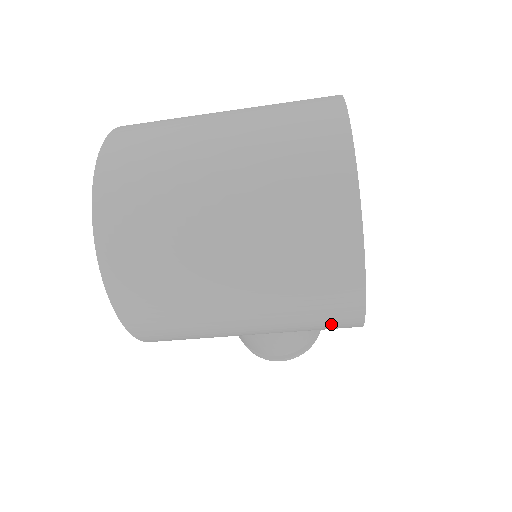
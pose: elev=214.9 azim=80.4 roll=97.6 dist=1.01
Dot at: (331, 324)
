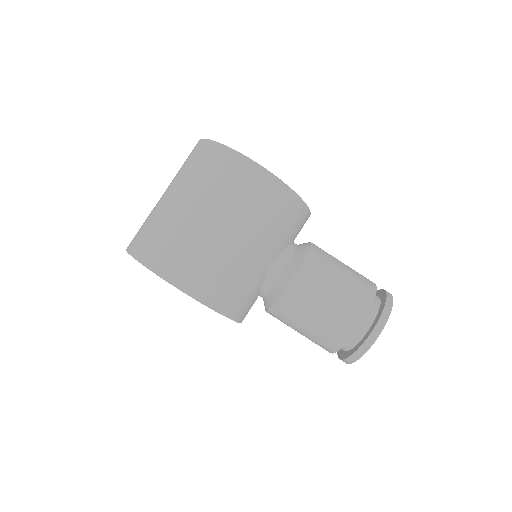
Dot at: (249, 182)
